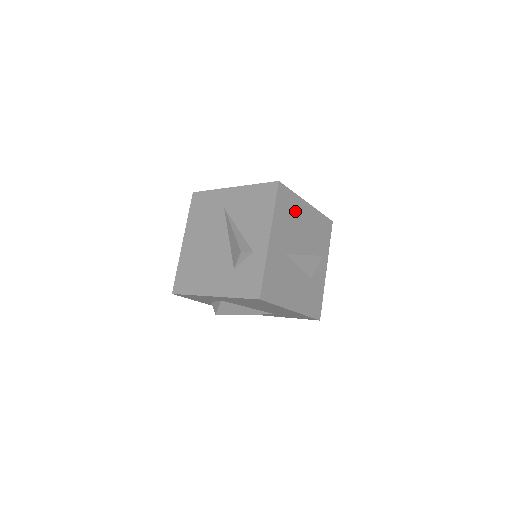
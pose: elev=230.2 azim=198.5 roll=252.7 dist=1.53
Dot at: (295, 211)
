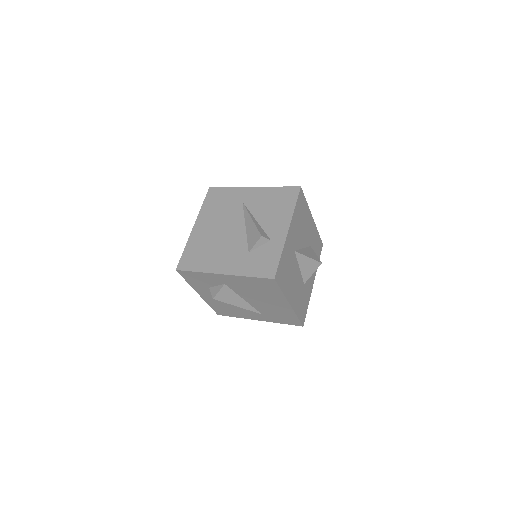
Dot at: (305, 219)
